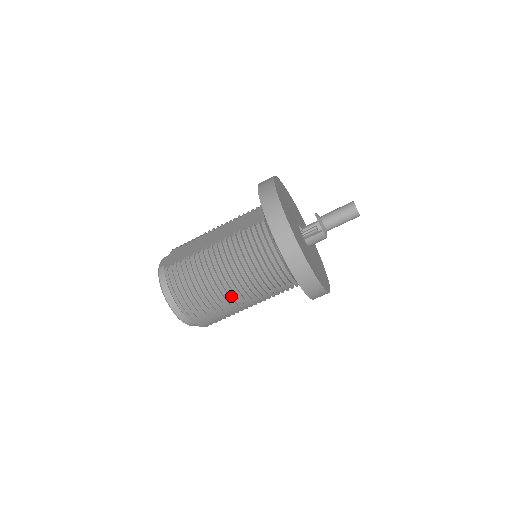
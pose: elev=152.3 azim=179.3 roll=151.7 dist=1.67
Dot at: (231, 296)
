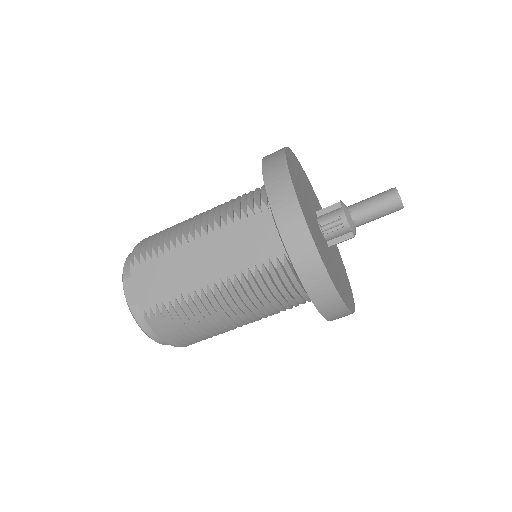
Dot at: (241, 325)
